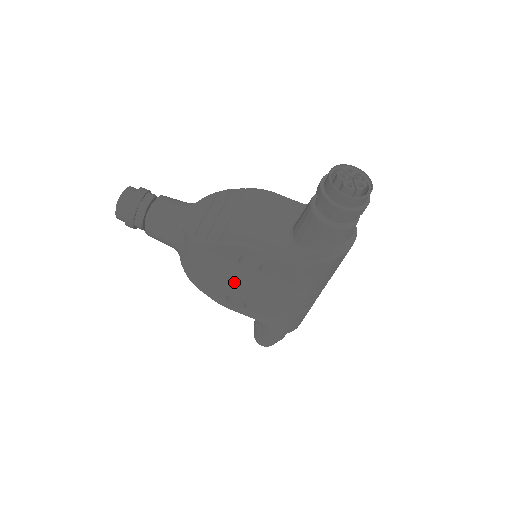
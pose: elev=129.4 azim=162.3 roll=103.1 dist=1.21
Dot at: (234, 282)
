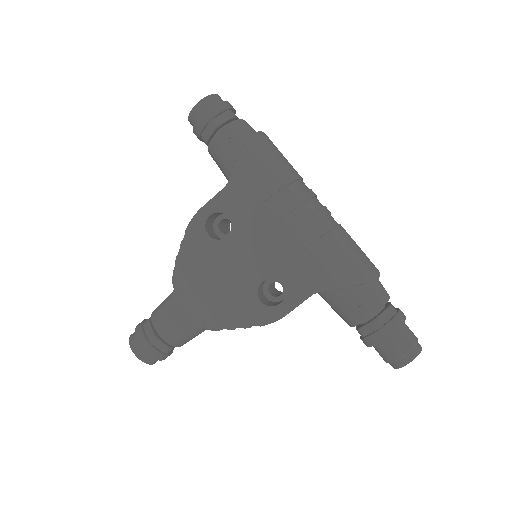
Dot at: (239, 268)
